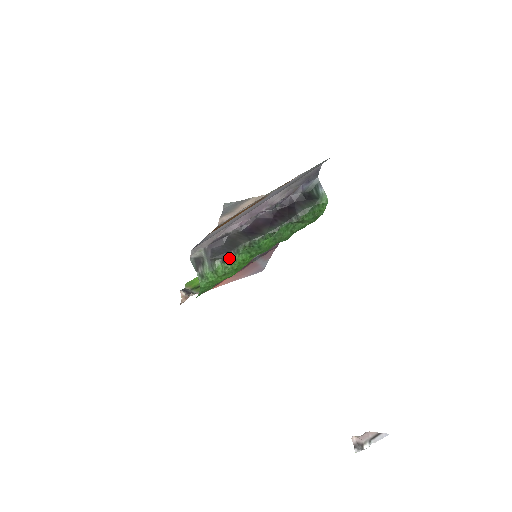
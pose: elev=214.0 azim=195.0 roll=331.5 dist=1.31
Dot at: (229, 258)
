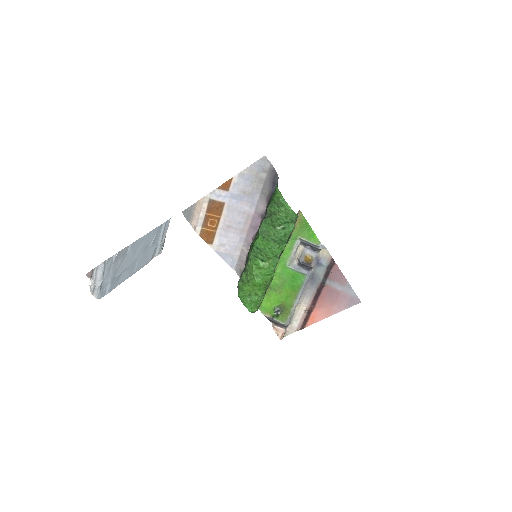
Dot at: (246, 266)
